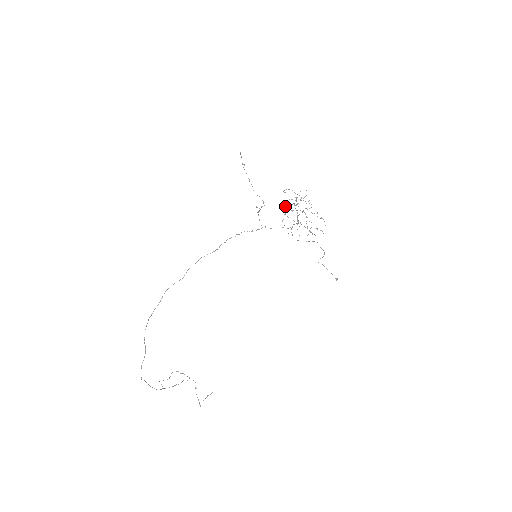
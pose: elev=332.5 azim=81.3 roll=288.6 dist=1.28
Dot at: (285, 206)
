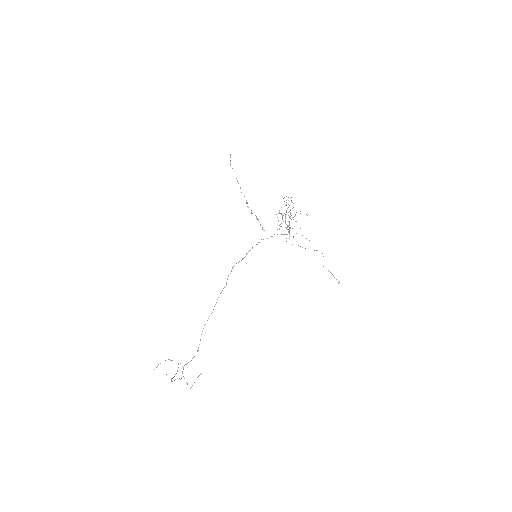
Dot at: occluded
